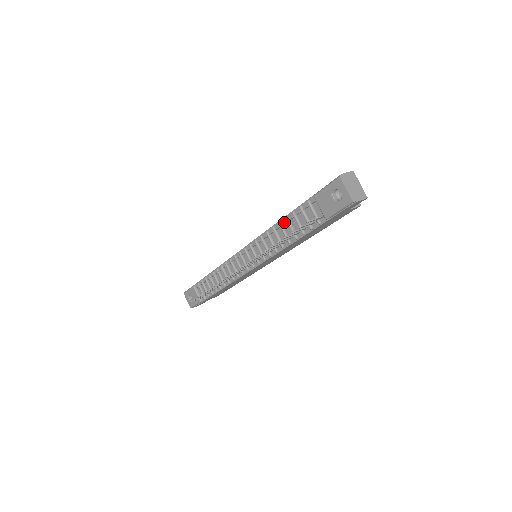
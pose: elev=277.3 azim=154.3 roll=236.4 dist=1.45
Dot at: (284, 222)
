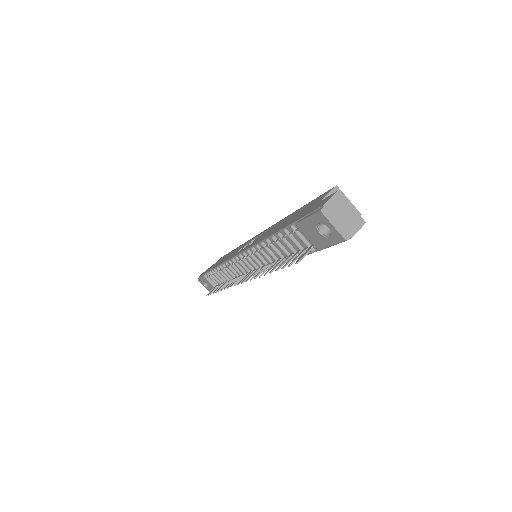
Dot at: (272, 242)
